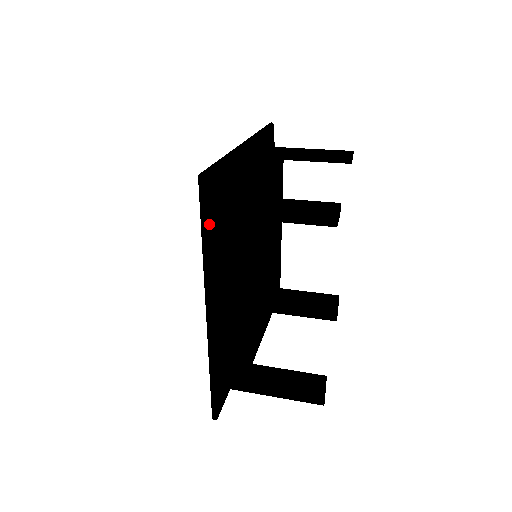
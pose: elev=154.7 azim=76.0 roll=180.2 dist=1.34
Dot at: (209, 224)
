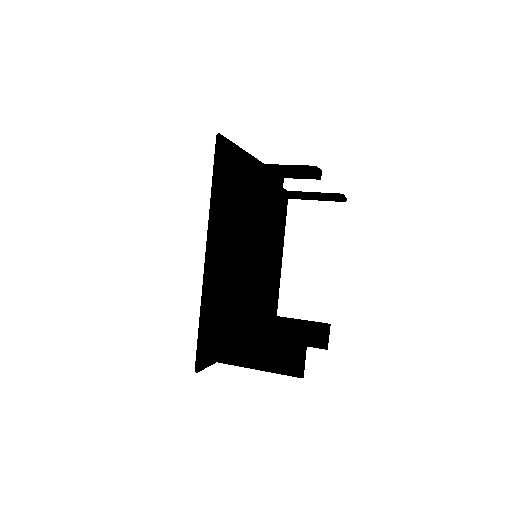
Dot at: (219, 172)
